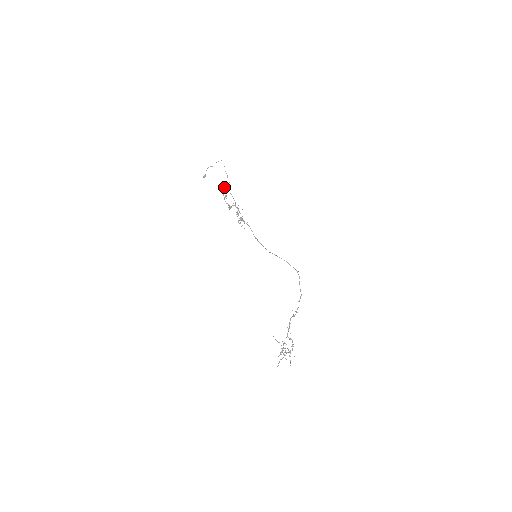
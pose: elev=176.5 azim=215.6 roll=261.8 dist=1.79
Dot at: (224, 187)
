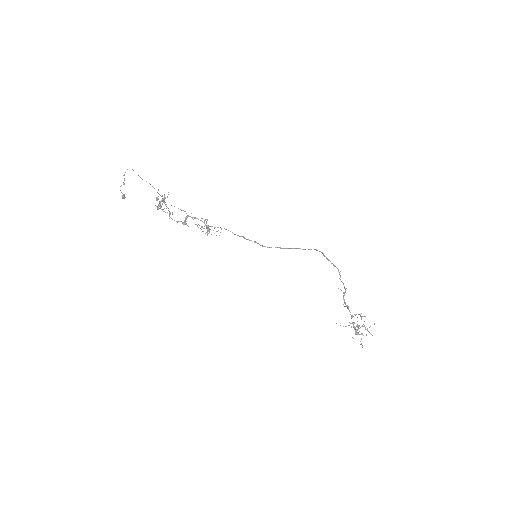
Dot at: (157, 200)
